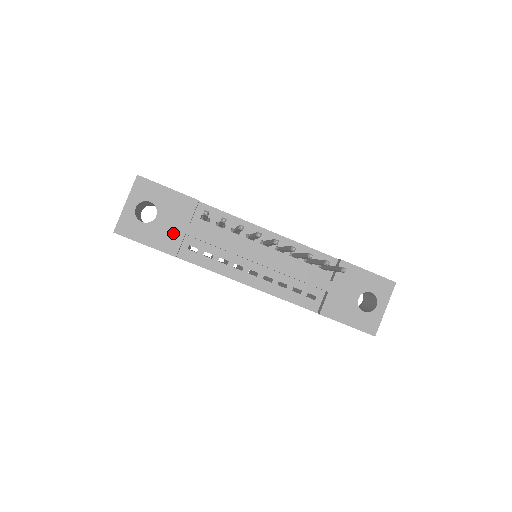
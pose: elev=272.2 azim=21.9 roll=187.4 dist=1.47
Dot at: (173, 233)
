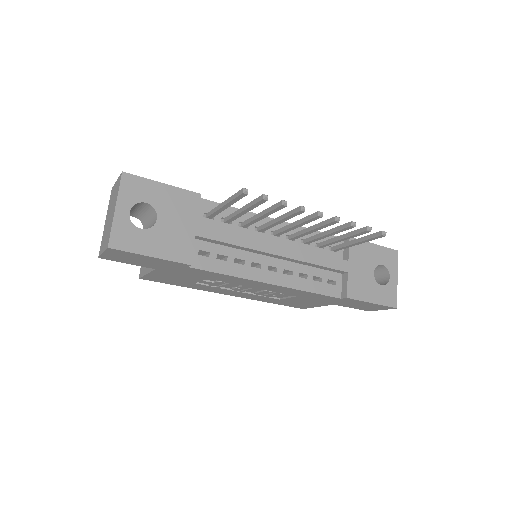
Dot at: (181, 236)
